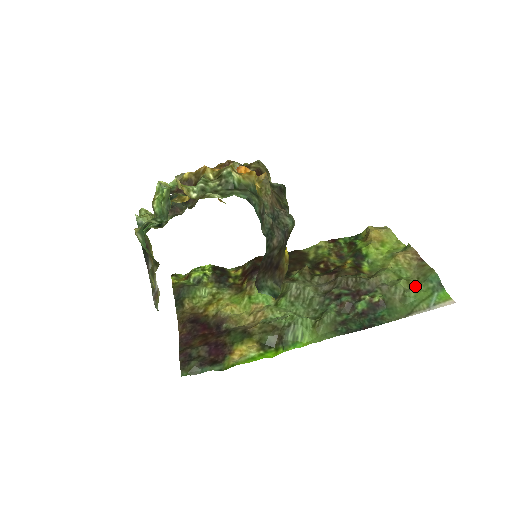
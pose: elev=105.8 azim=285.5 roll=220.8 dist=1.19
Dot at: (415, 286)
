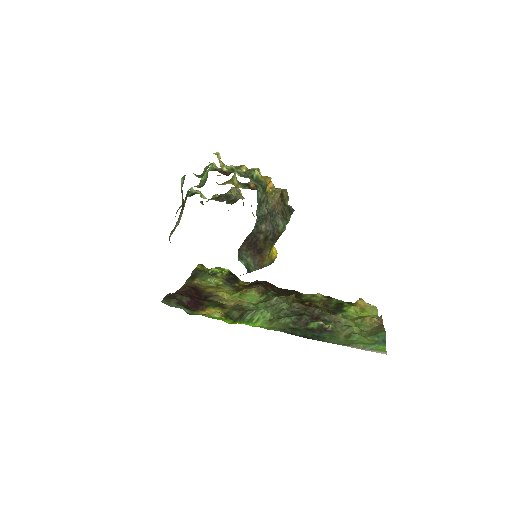
Dot at: (364, 335)
